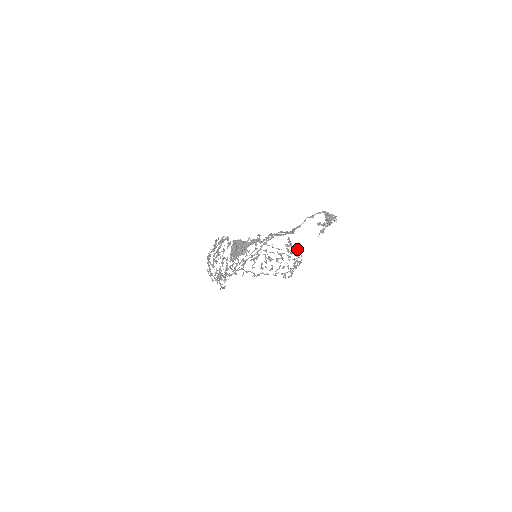
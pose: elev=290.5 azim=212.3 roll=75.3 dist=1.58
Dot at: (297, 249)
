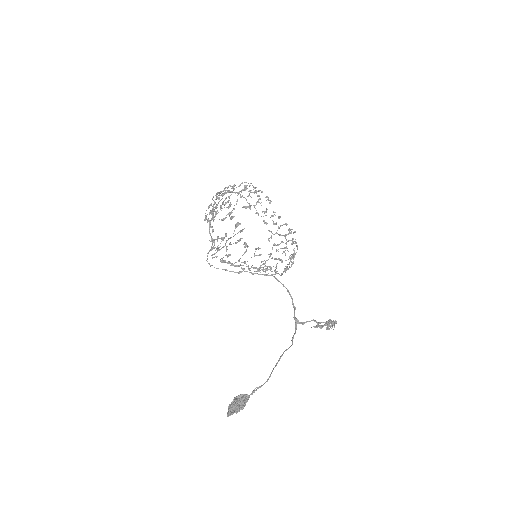
Dot at: (296, 243)
